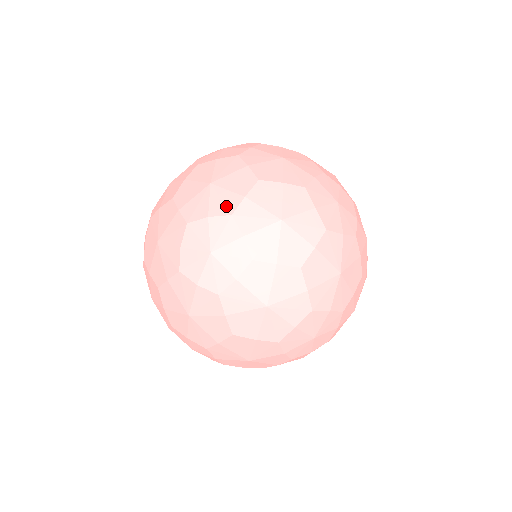
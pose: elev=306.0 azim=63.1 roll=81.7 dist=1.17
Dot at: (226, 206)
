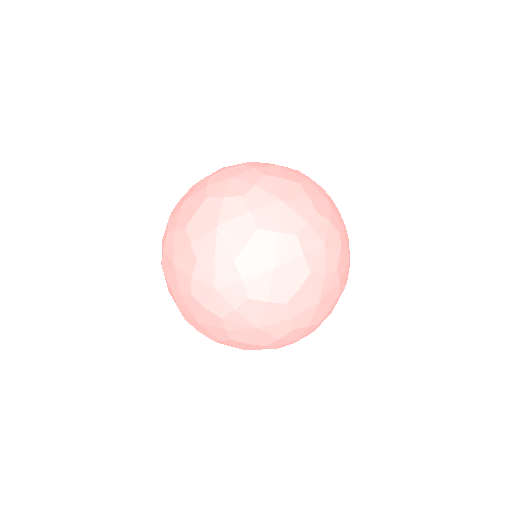
Dot at: (190, 261)
